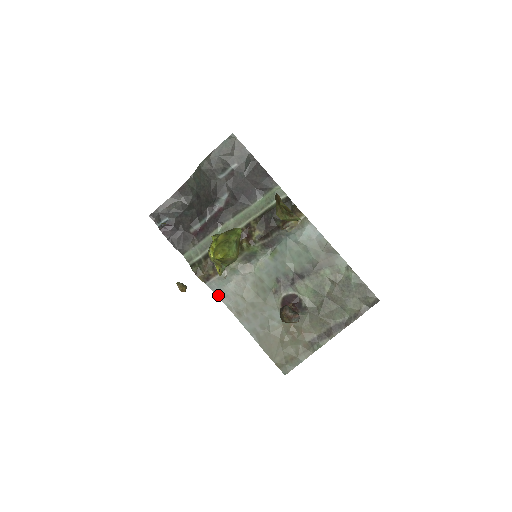
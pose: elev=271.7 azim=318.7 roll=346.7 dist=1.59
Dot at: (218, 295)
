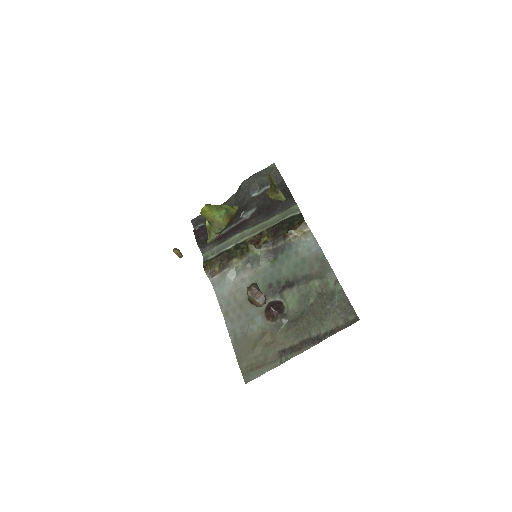
Dot at: (216, 293)
